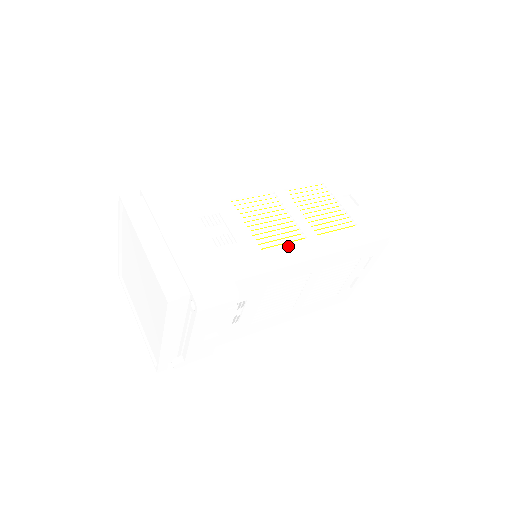
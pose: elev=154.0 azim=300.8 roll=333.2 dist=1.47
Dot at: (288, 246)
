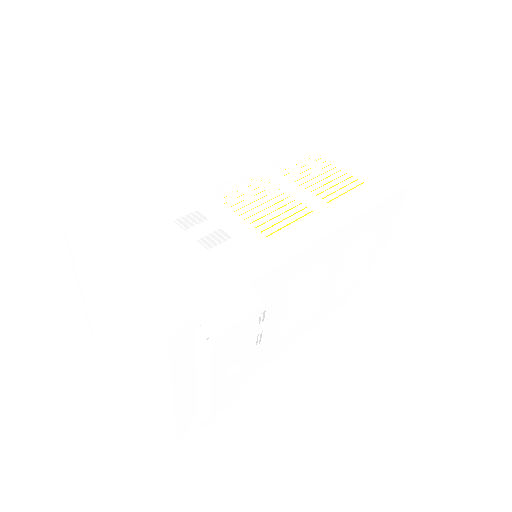
Dot at: (298, 224)
